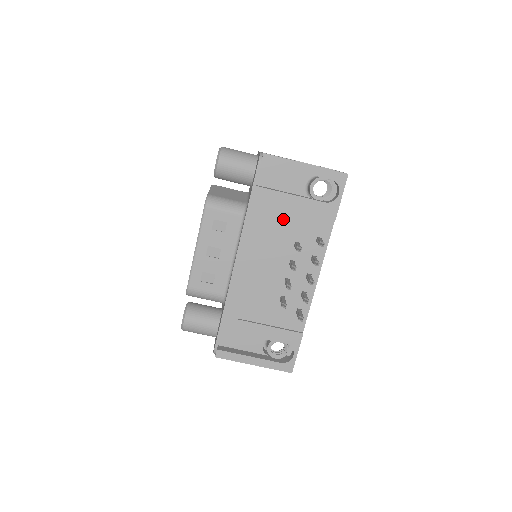
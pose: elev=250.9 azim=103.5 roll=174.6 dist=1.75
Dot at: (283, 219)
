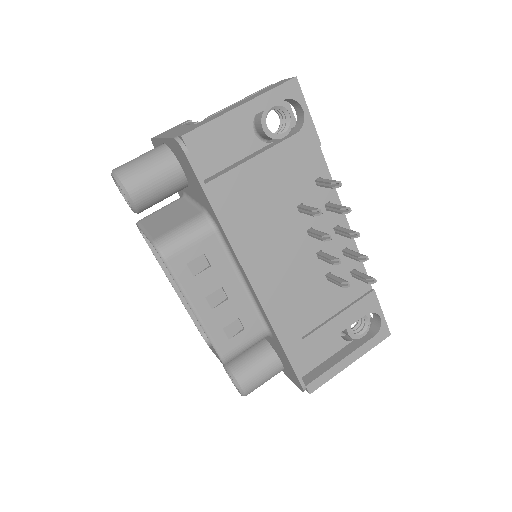
Dot at: (265, 194)
